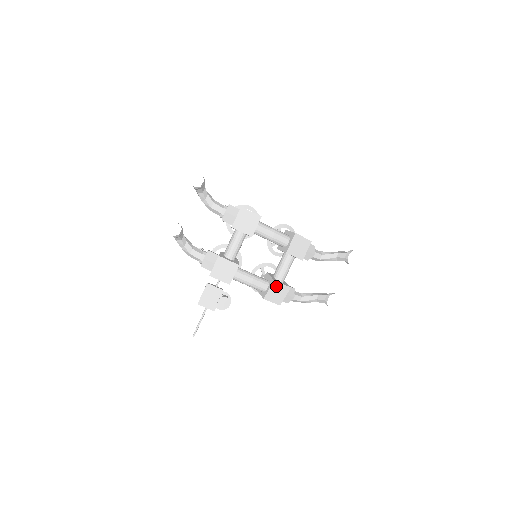
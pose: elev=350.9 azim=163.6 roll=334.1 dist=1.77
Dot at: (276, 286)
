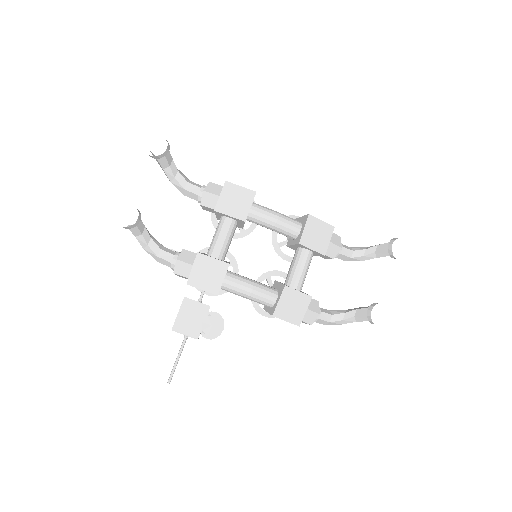
Dot at: (289, 295)
